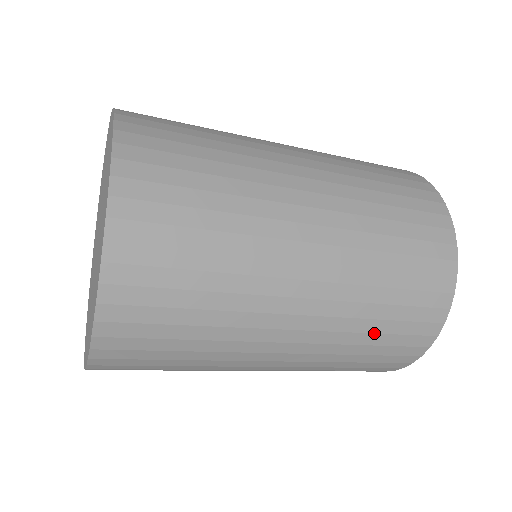
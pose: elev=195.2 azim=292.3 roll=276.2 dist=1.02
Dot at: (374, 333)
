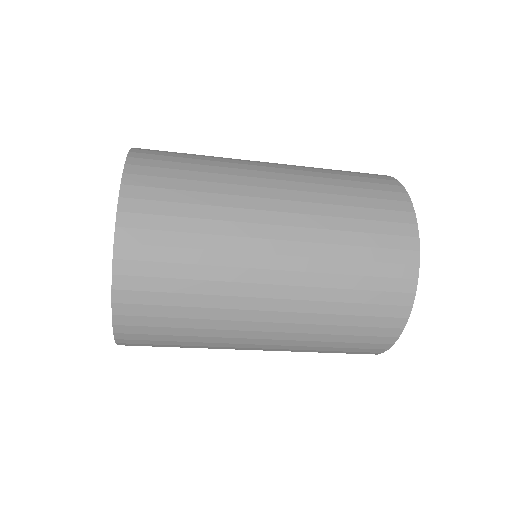
Dot at: (344, 315)
